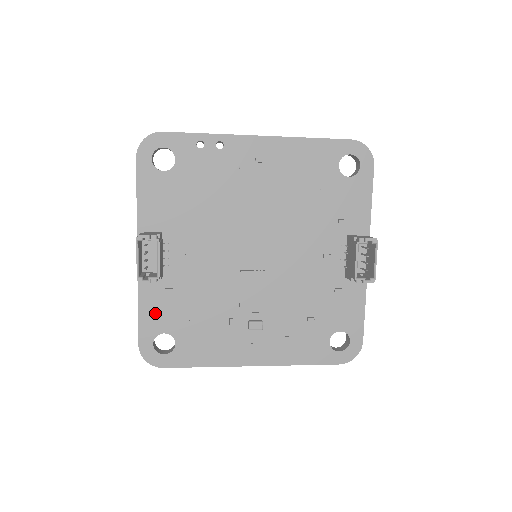
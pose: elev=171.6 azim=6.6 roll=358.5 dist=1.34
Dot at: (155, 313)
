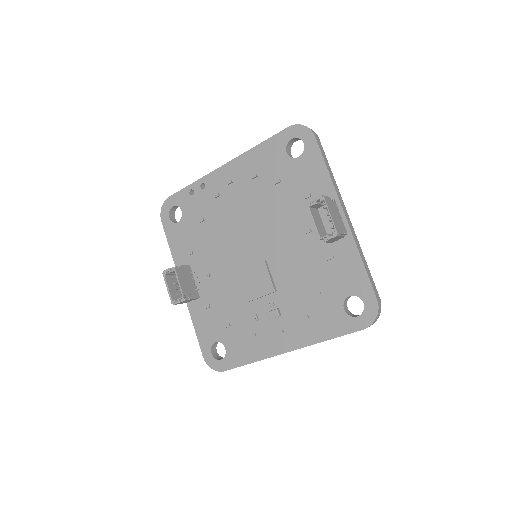
Dot at: (205, 328)
